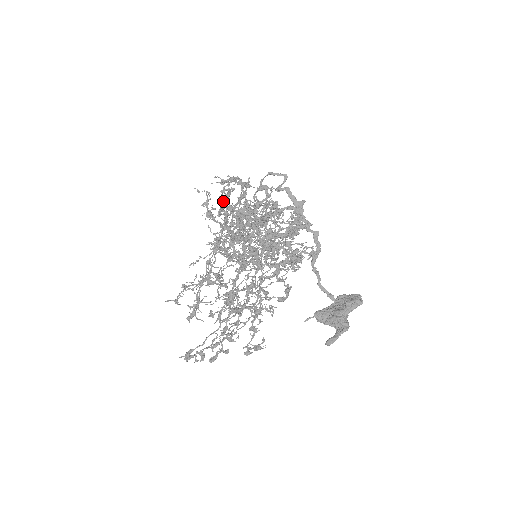
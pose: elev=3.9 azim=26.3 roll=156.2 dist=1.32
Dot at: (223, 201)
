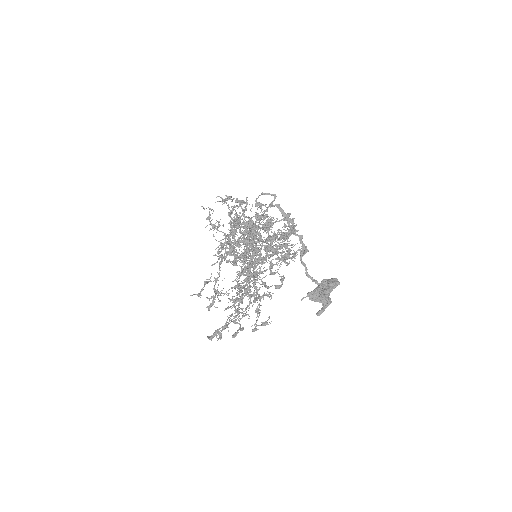
Dot at: (234, 216)
